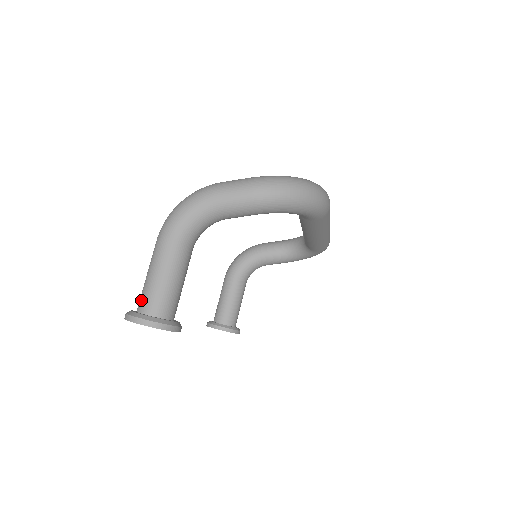
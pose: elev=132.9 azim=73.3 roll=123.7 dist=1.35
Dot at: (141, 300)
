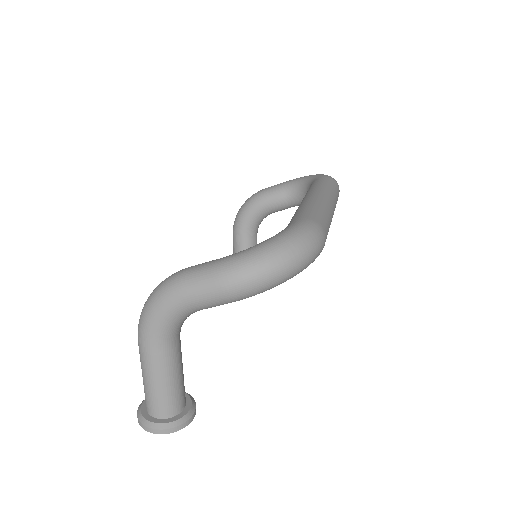
Dot at: (146, 403)
